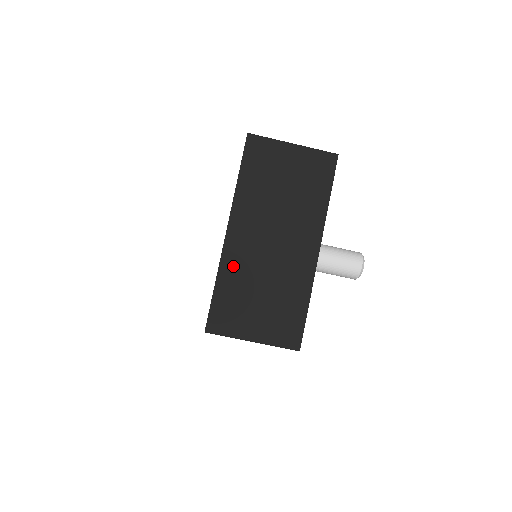
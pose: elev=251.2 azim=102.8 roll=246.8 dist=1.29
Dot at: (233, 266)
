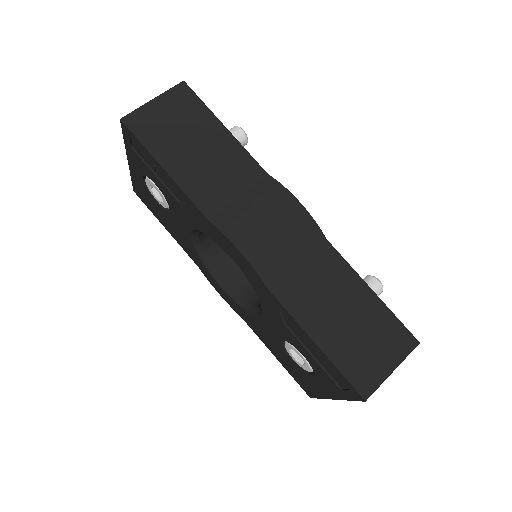
Dot at: occluded
